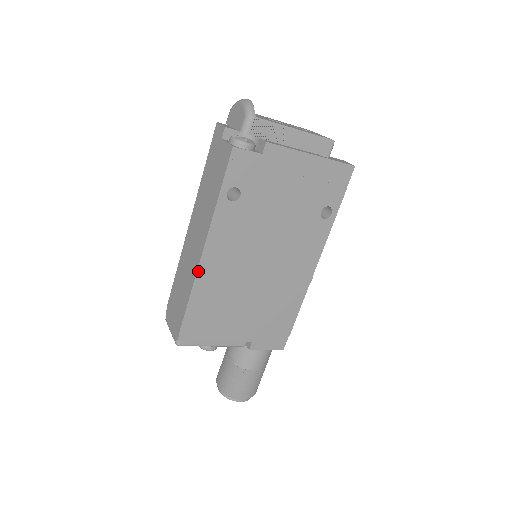
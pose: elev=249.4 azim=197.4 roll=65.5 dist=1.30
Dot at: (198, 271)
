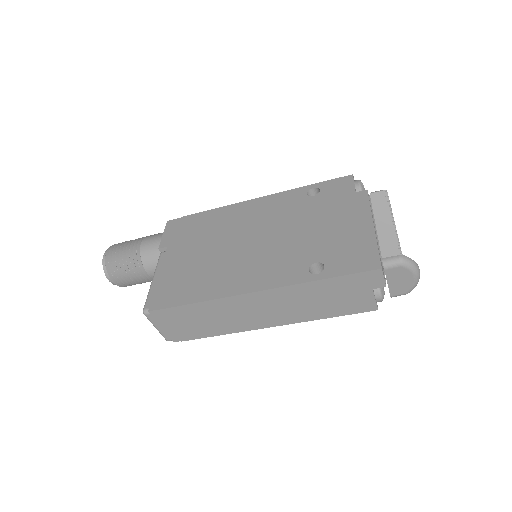
Dot at: (248, 330)
